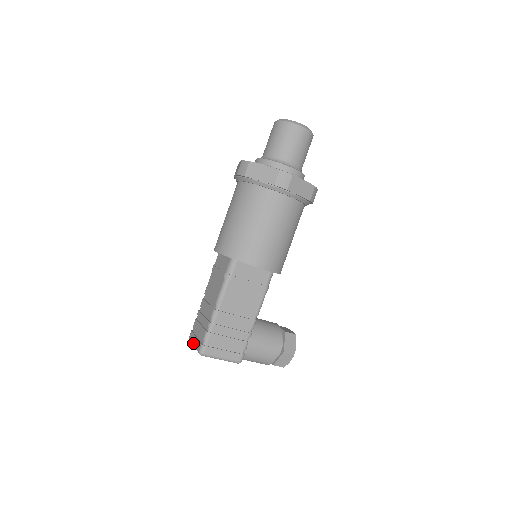
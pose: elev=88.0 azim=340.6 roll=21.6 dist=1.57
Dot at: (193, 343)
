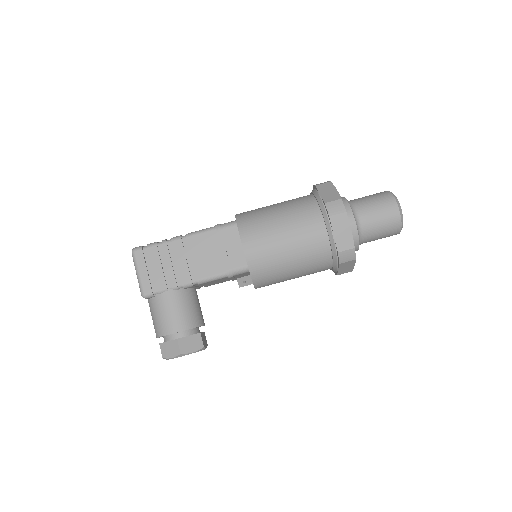
Dot at: occluded
